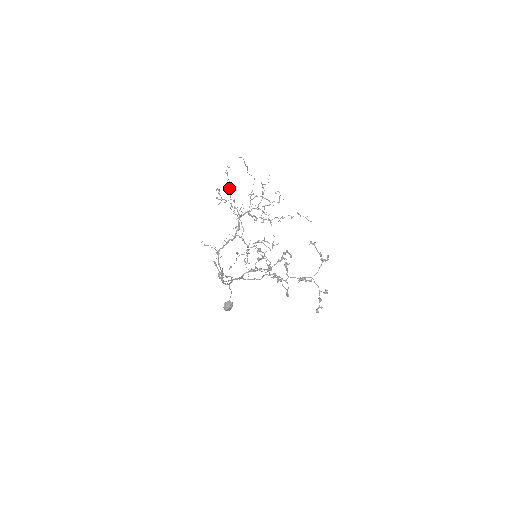
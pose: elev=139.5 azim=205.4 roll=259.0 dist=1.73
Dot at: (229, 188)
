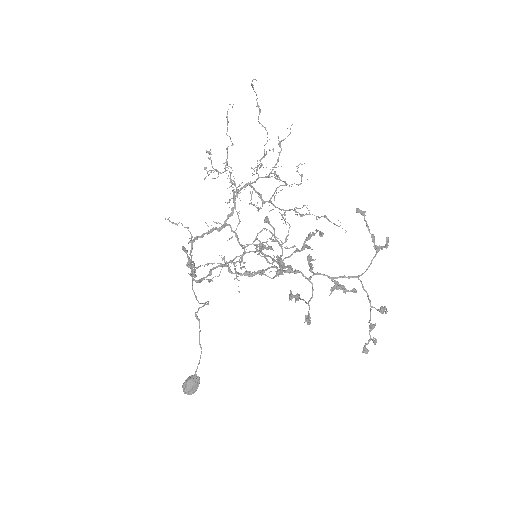
Dot at: (226, 148)
